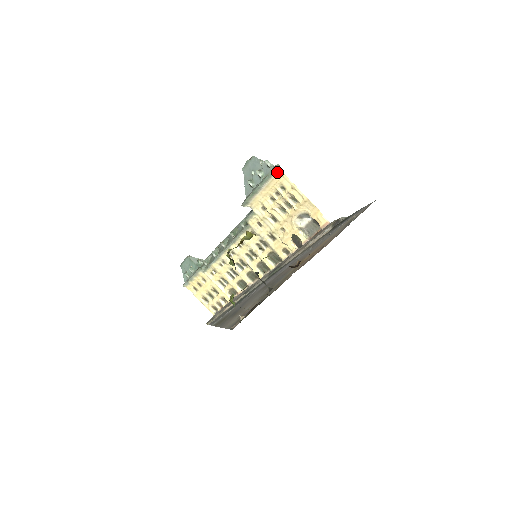
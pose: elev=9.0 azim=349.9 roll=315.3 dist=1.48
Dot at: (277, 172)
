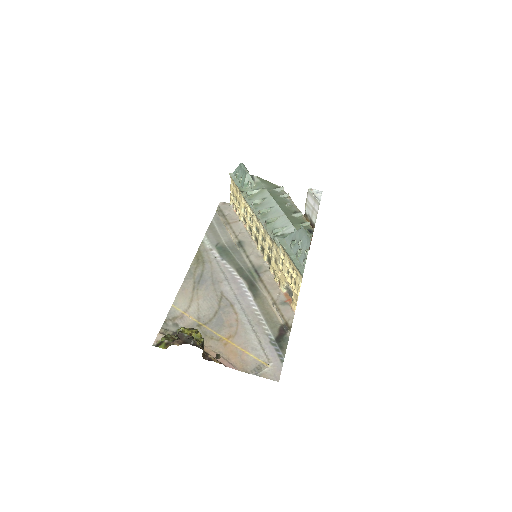
Dot at: (300, 273)
